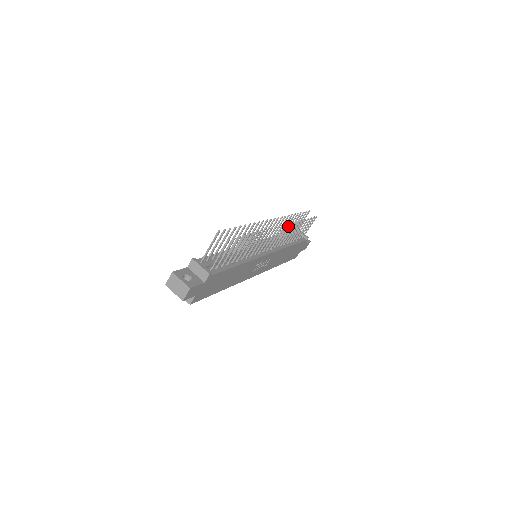
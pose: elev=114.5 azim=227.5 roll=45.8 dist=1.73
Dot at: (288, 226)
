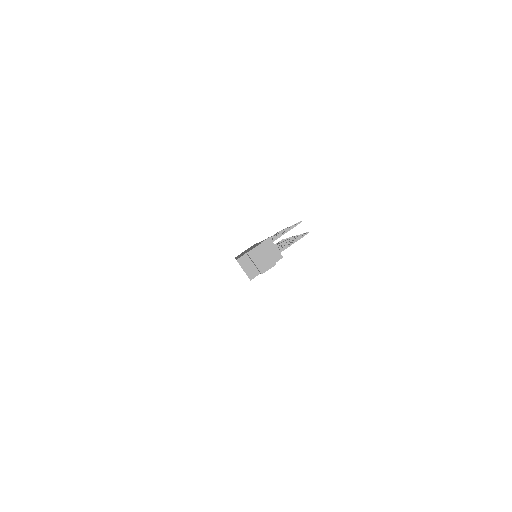
Dot at: occluded
